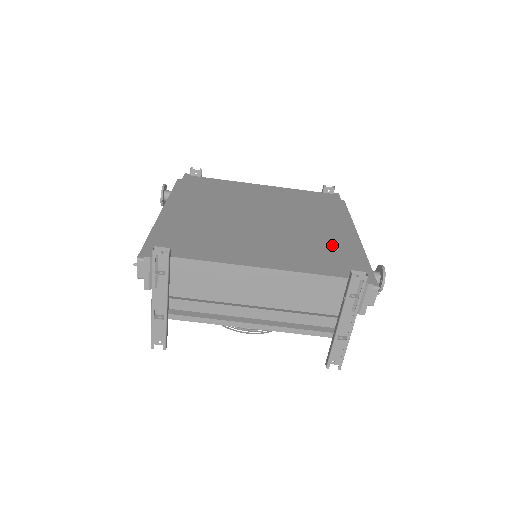
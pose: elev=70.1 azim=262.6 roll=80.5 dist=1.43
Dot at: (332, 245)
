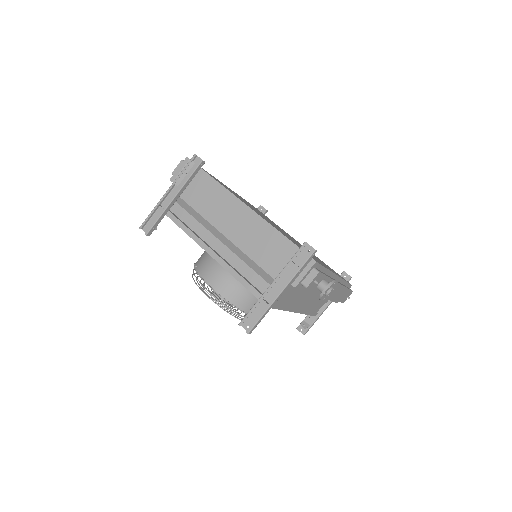
Dot at: occluded
